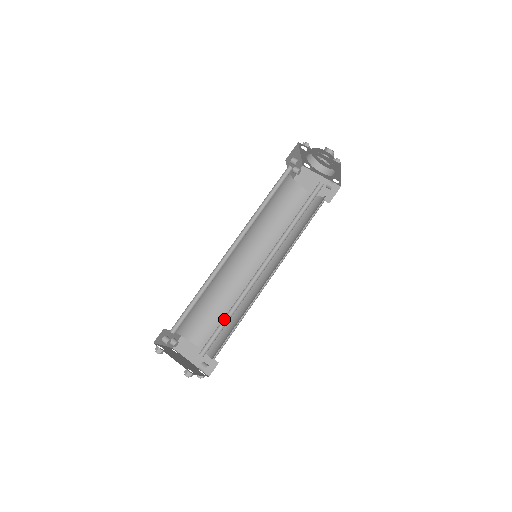
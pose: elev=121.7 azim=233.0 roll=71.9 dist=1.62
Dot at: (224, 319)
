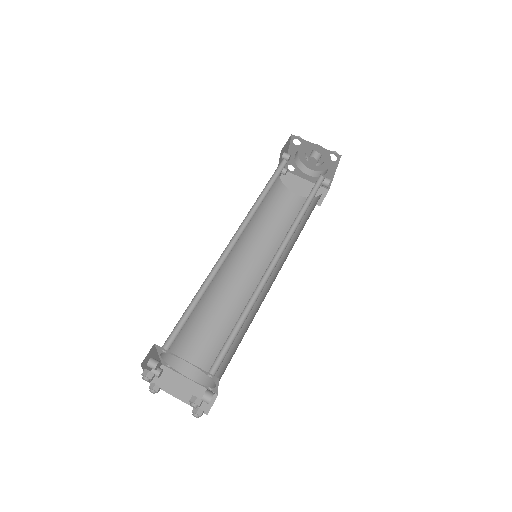
Dot at: (234, 327)
